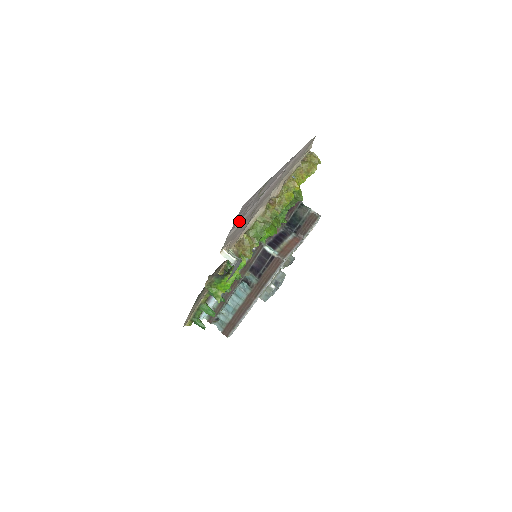
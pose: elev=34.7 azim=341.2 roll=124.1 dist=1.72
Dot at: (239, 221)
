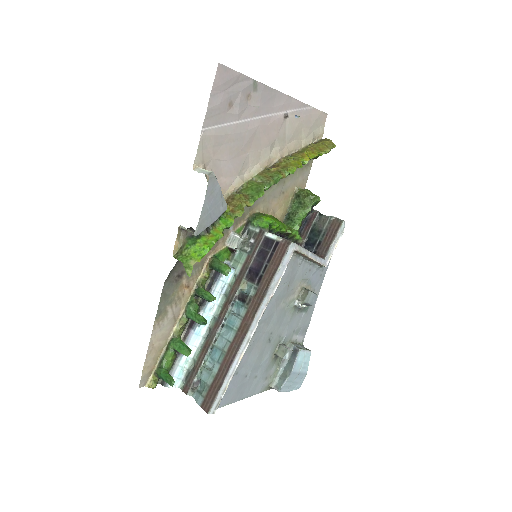
Dot at: (220, 124)
